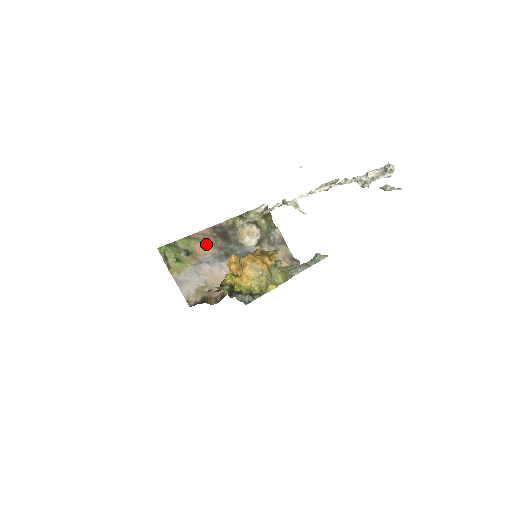
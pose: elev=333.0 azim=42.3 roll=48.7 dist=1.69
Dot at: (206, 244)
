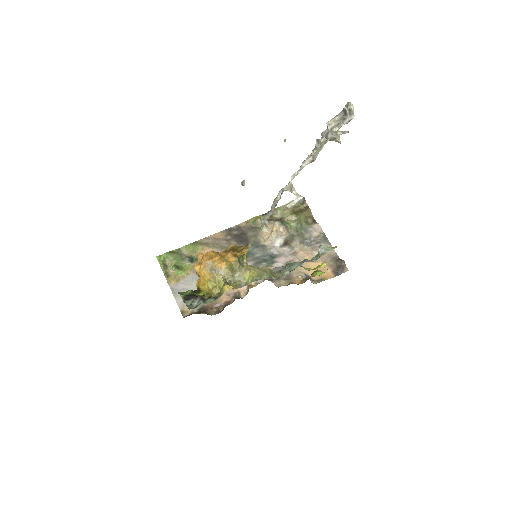
Dot at: (216, 249)
